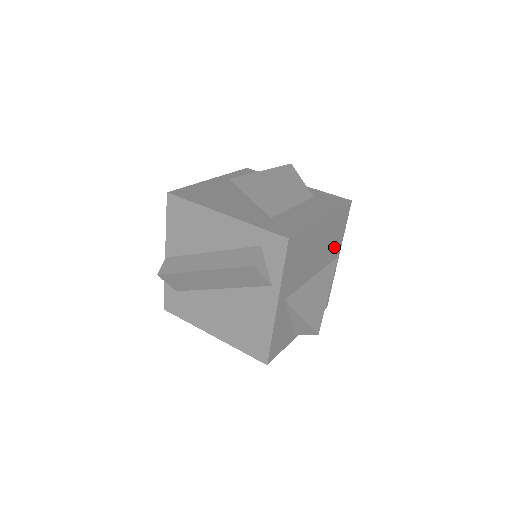
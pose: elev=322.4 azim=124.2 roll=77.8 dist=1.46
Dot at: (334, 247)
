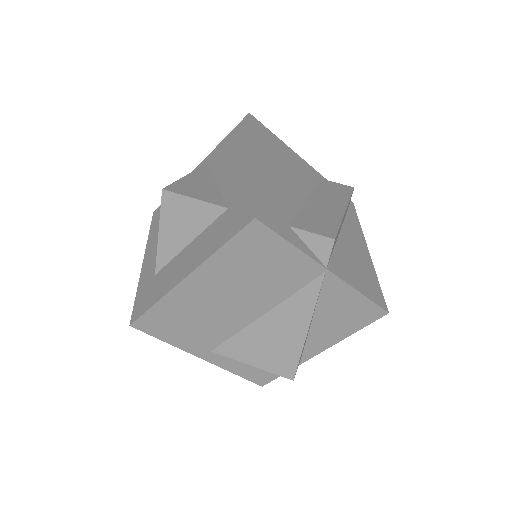
Dot at: (285, 274)
